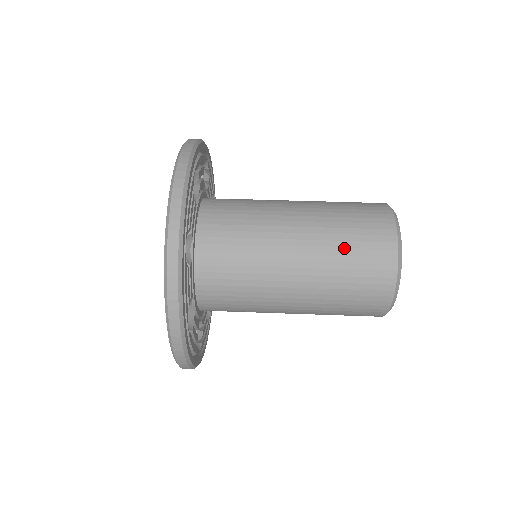
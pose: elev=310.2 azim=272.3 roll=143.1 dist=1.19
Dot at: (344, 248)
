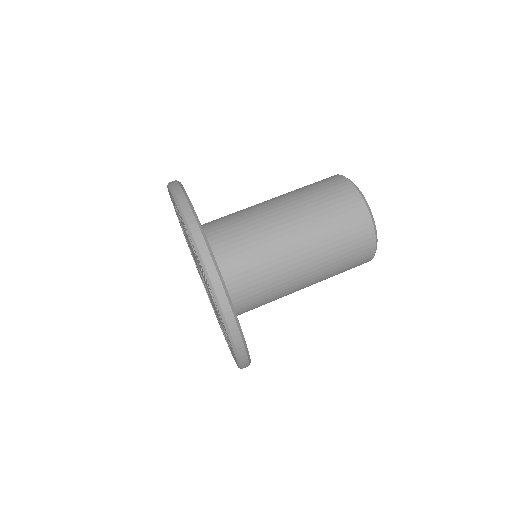
Dot at: (339, 268)
